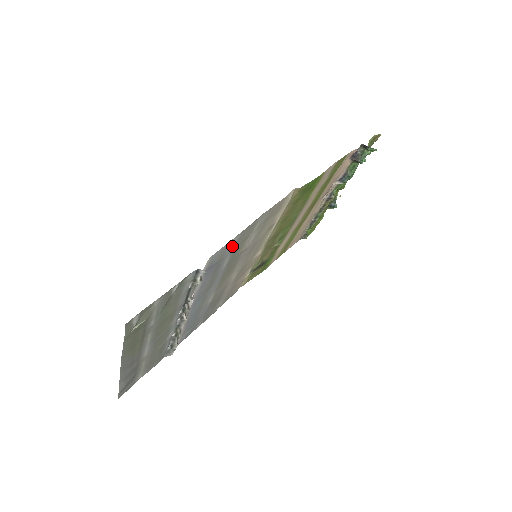
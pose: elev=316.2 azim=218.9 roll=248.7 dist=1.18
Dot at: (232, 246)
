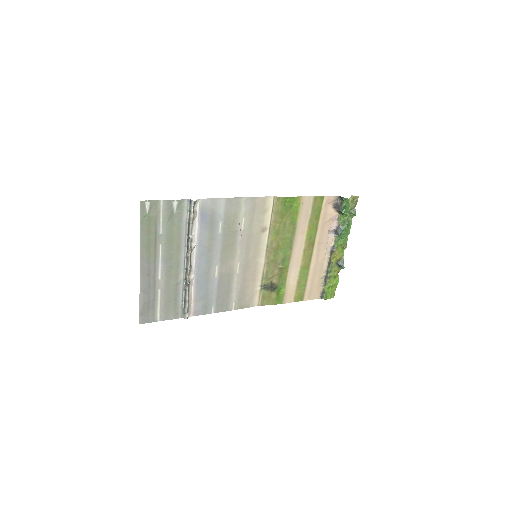
Dot at: (221, 209)
